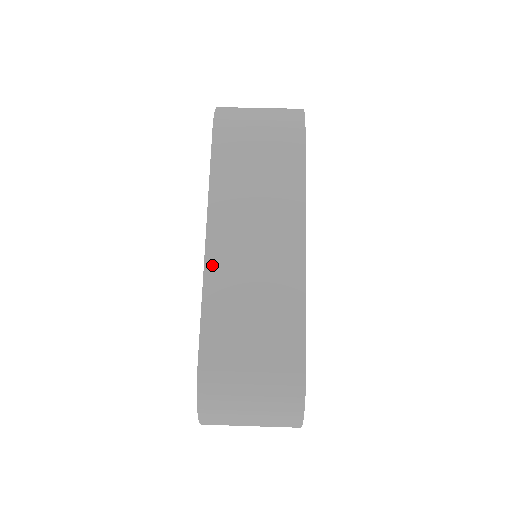
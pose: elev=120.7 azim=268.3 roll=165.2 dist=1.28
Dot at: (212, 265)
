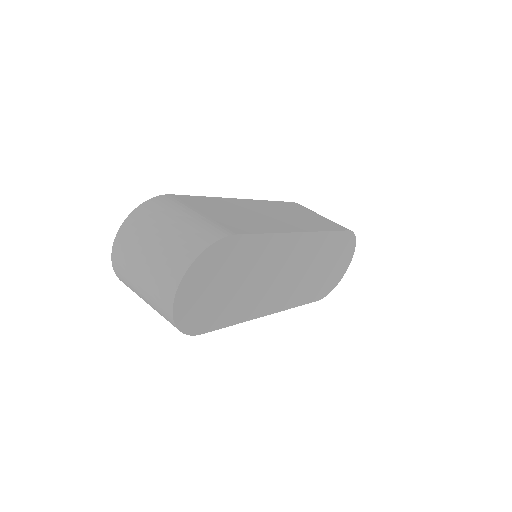
Dot at: (233, 200)
